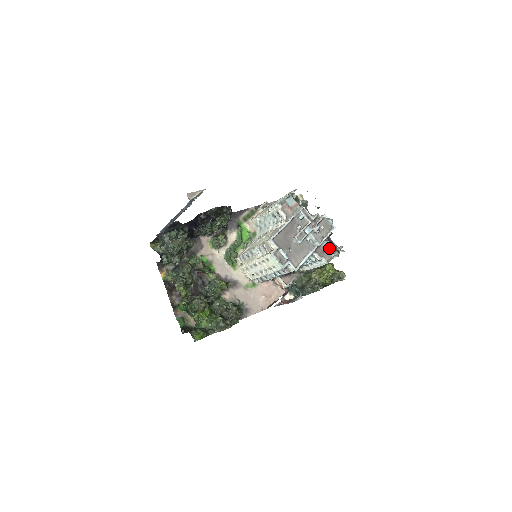
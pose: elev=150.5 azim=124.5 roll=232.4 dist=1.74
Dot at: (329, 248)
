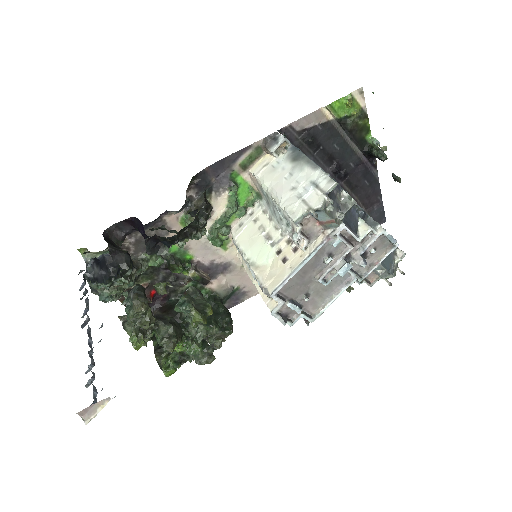
Dot at: (379, 269)
